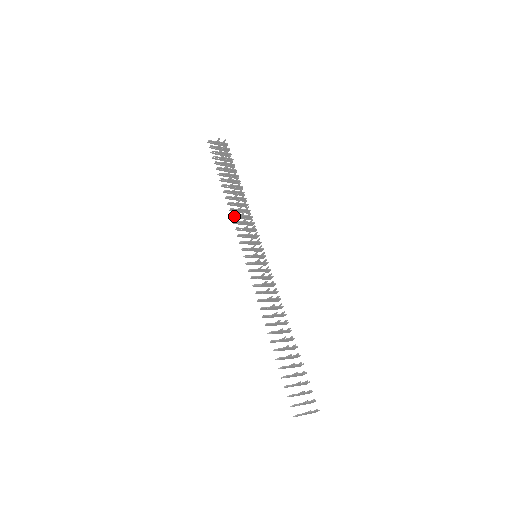
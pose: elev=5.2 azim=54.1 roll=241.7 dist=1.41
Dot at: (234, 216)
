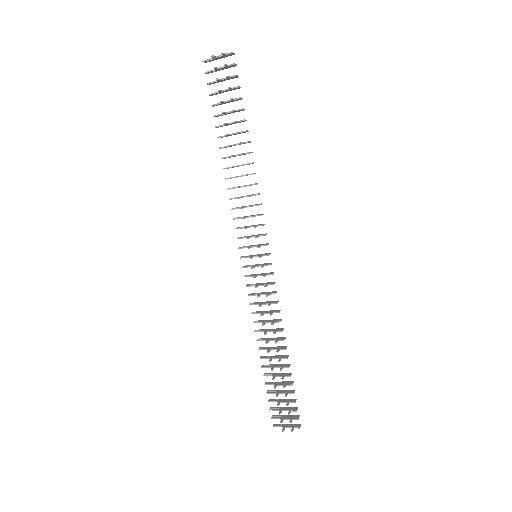
Dot at: (234, 198)
